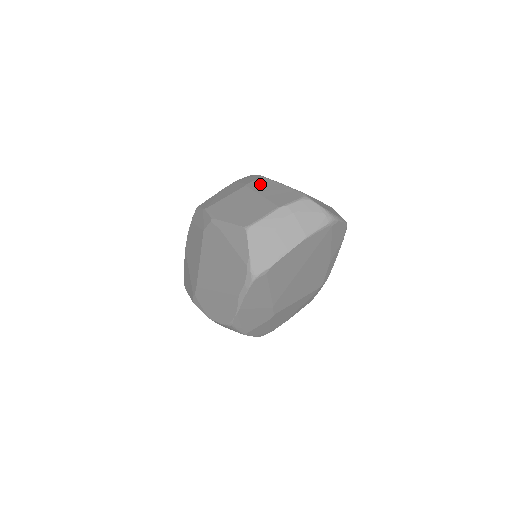
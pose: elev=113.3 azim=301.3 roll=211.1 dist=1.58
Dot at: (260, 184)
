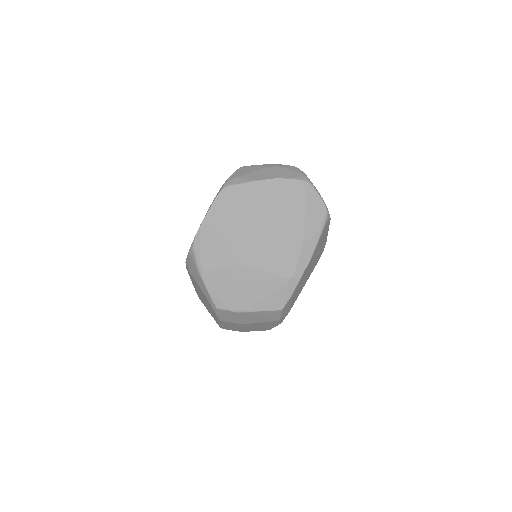
Dot at: occluded
